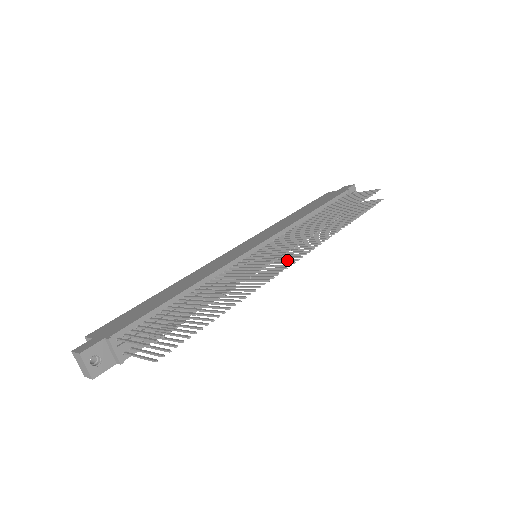
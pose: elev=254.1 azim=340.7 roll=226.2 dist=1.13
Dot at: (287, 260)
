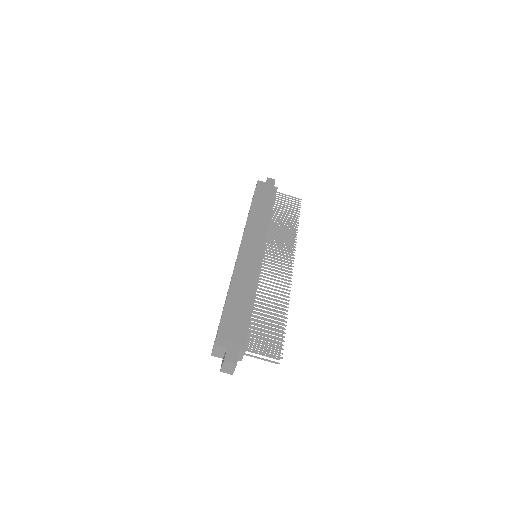
Dot at: (282, 267)
